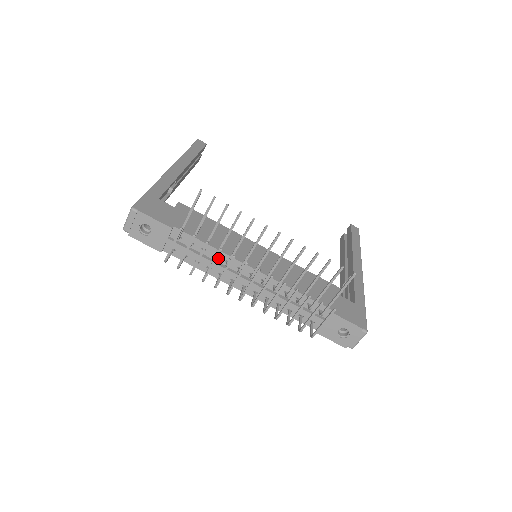
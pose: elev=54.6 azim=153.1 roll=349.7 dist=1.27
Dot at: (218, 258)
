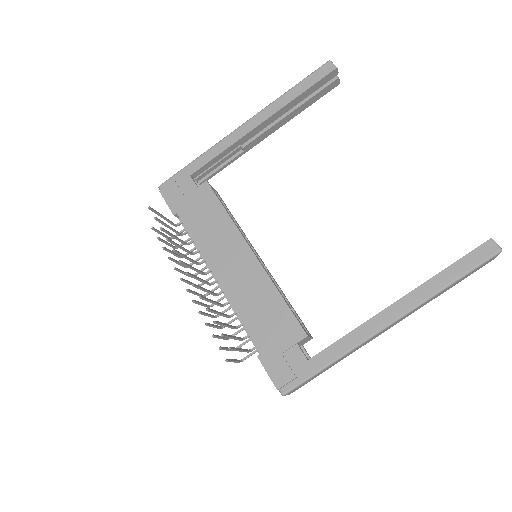
Dot at: occluded
